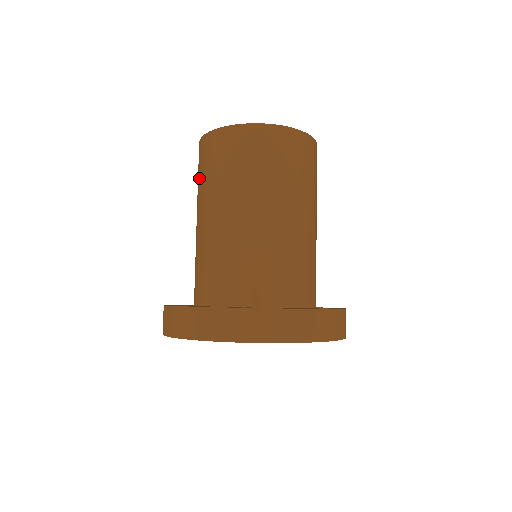
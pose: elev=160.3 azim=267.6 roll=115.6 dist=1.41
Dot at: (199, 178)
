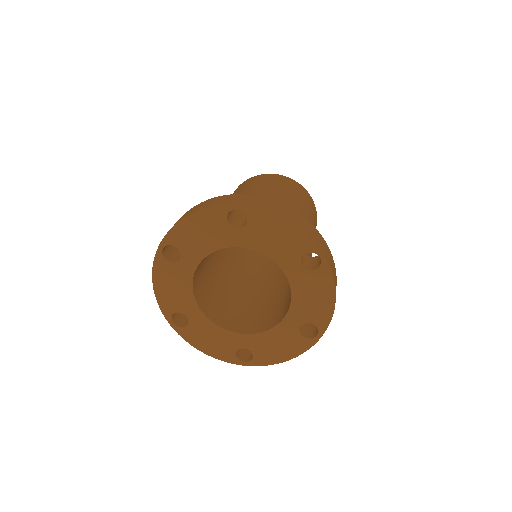
Dot at: occluded
